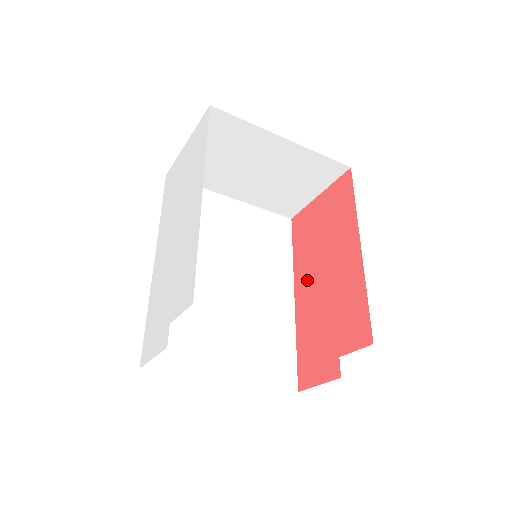
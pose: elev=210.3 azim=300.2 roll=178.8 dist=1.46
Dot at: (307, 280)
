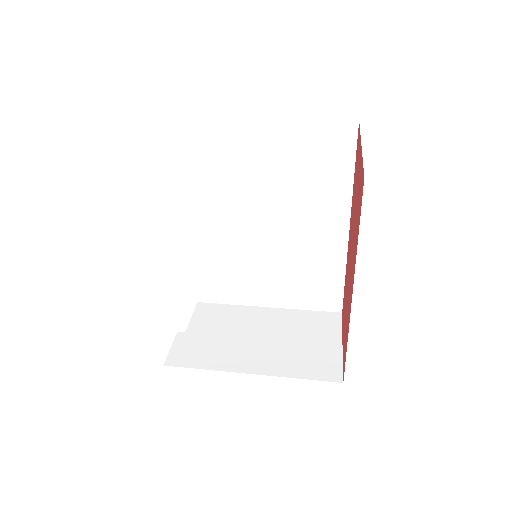
Dot at: (350, 236)
